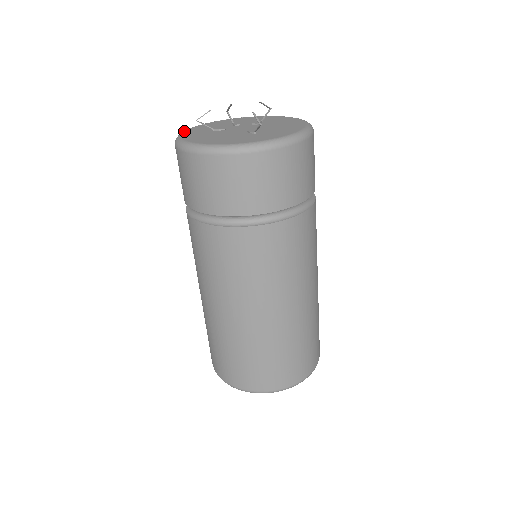
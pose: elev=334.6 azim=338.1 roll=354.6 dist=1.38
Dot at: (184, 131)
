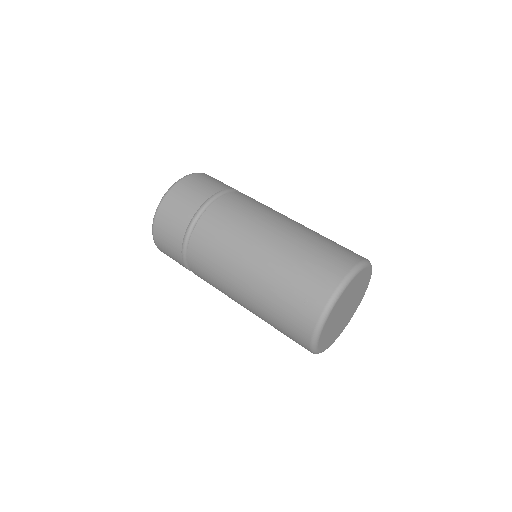
Dot at: occluded
